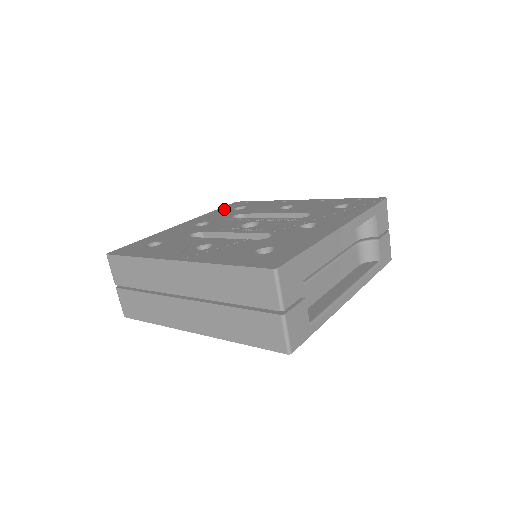
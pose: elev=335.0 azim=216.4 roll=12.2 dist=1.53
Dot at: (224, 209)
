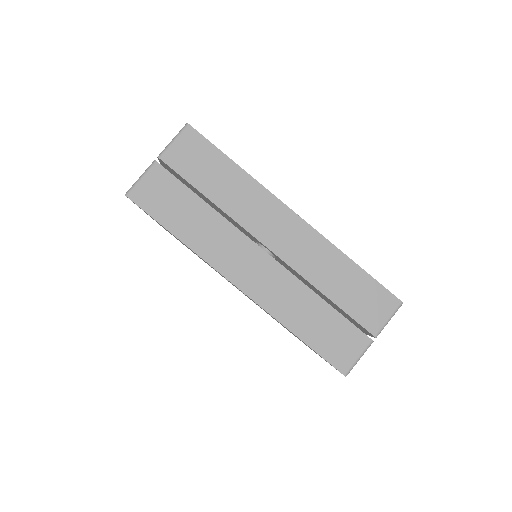
Dot at: occluded
